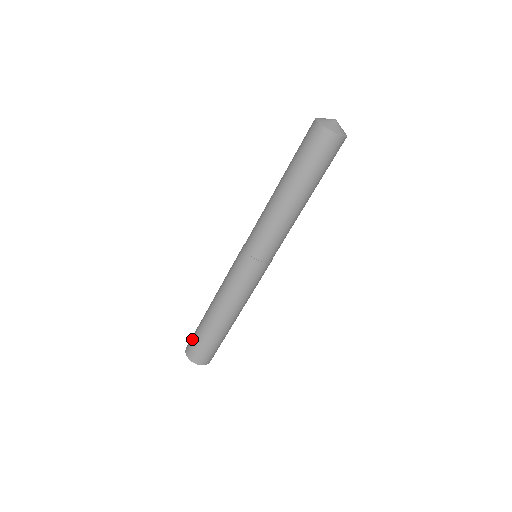
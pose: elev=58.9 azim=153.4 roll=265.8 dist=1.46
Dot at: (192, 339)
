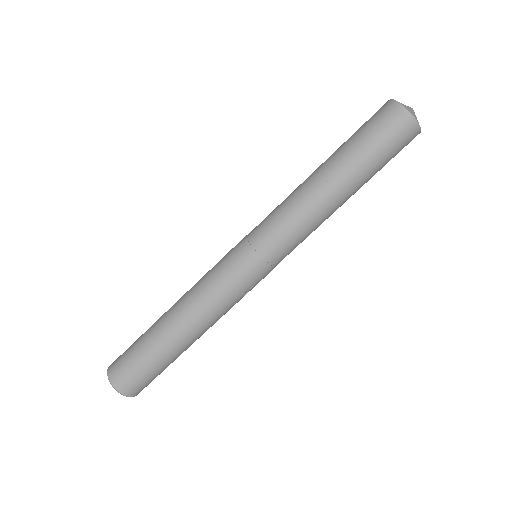
Dot at: occluded
